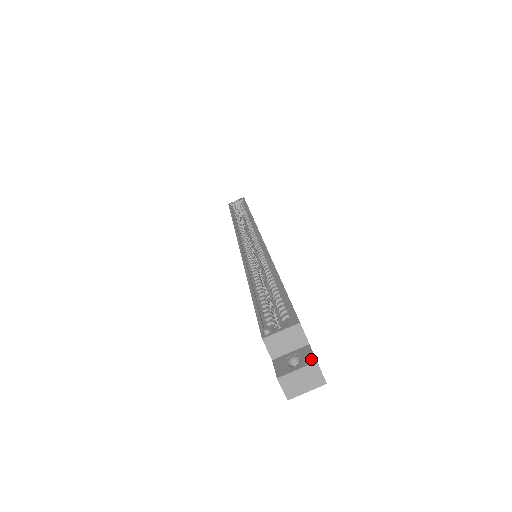
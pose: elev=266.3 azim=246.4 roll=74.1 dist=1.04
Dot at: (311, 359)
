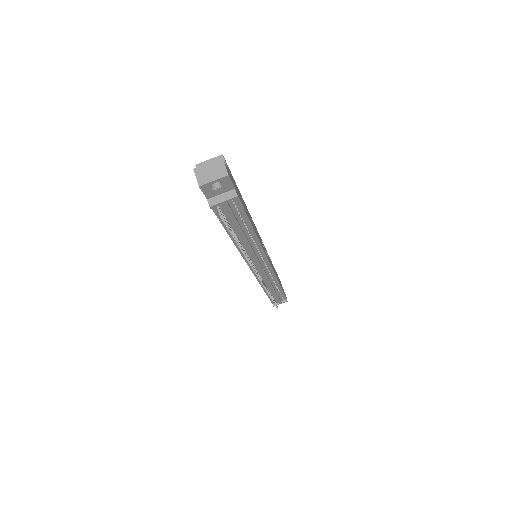
Dot at: (220, 161)
